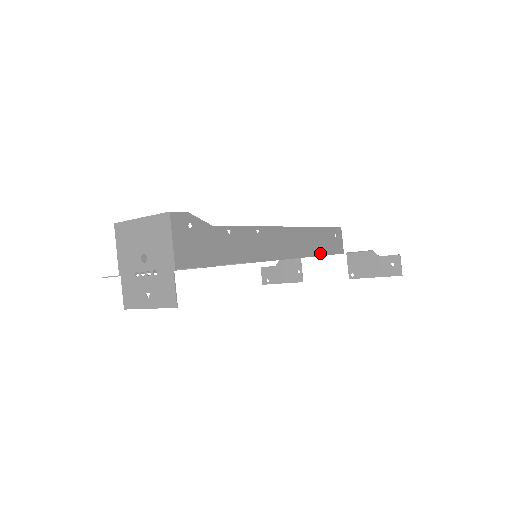
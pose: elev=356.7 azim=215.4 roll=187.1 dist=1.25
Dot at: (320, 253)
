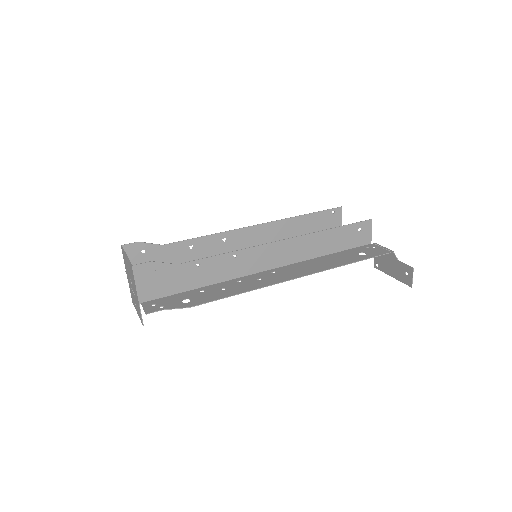
Dot at: (328, 253)
